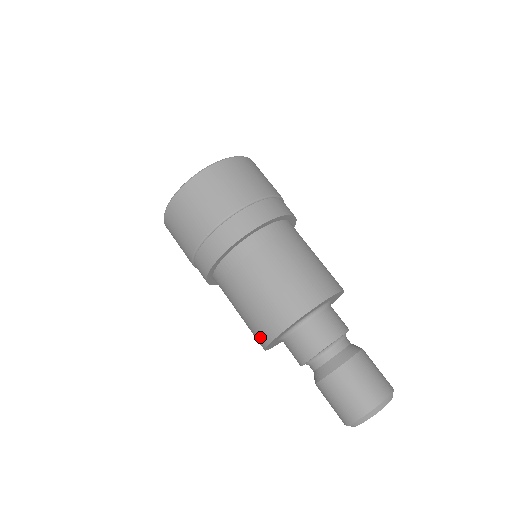
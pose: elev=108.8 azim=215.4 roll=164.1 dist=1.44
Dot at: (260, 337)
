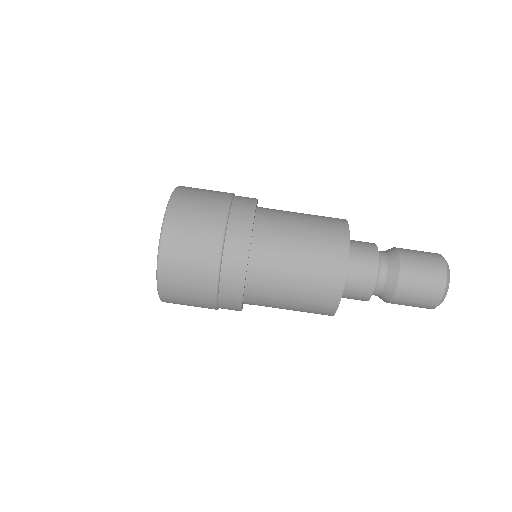
Dot at: occluded
